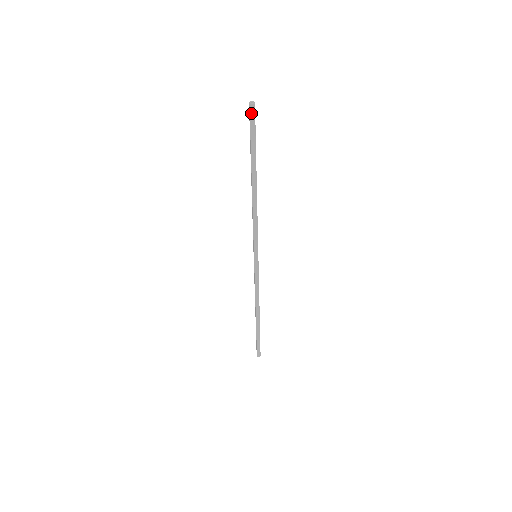
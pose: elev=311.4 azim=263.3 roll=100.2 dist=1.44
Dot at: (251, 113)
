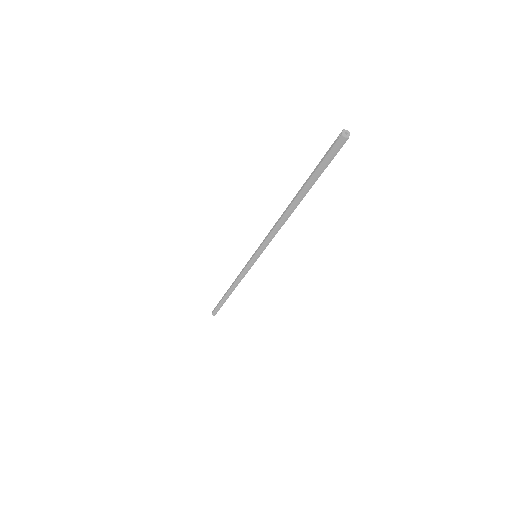
Dot at: (337, 145)
